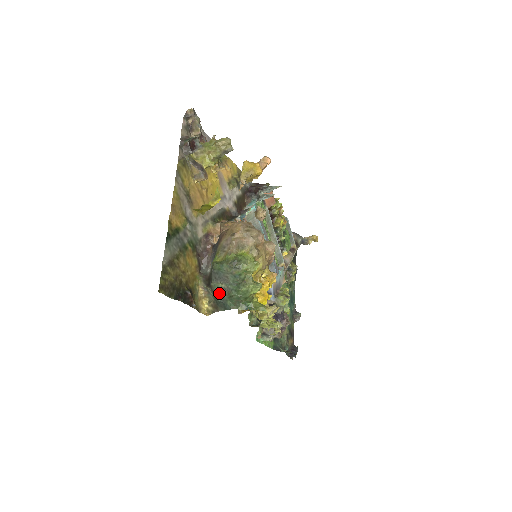
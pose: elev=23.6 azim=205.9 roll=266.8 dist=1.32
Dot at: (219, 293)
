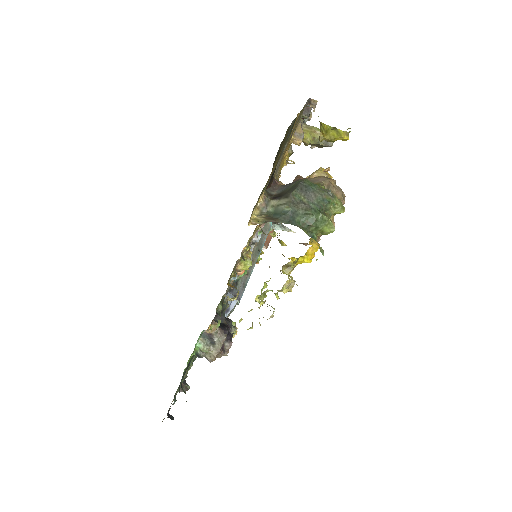
Dot at: (296, 203)
